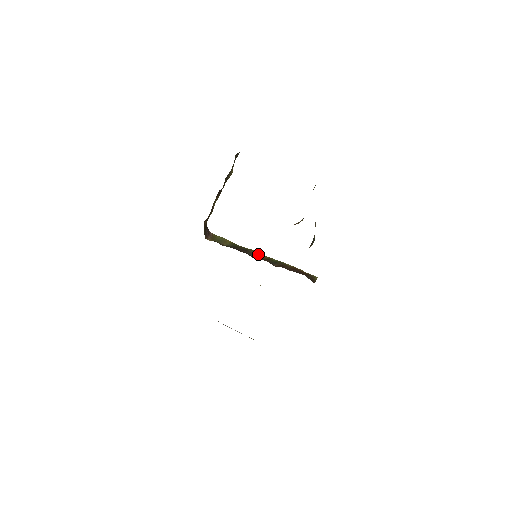
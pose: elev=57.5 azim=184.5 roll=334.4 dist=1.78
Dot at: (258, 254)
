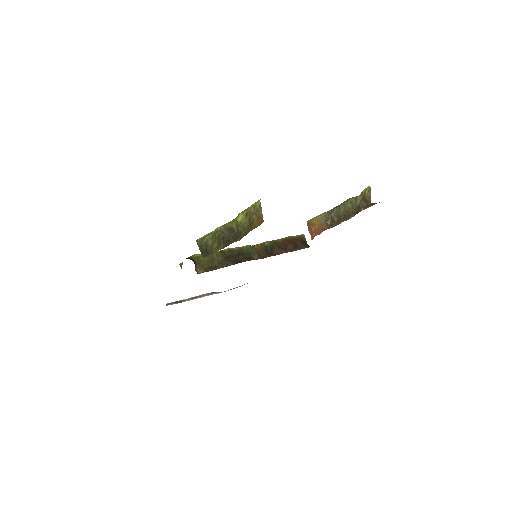
Dot at: (250, 249)
